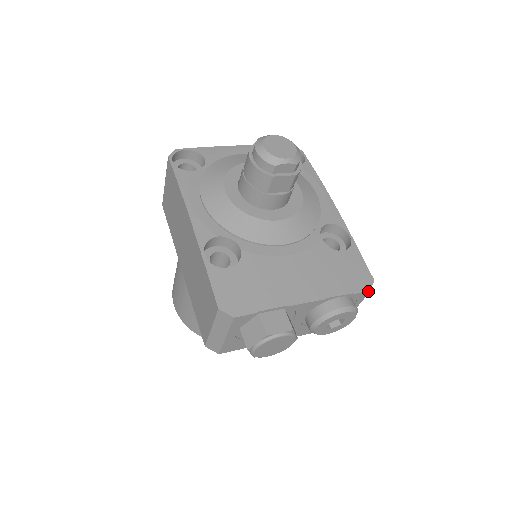
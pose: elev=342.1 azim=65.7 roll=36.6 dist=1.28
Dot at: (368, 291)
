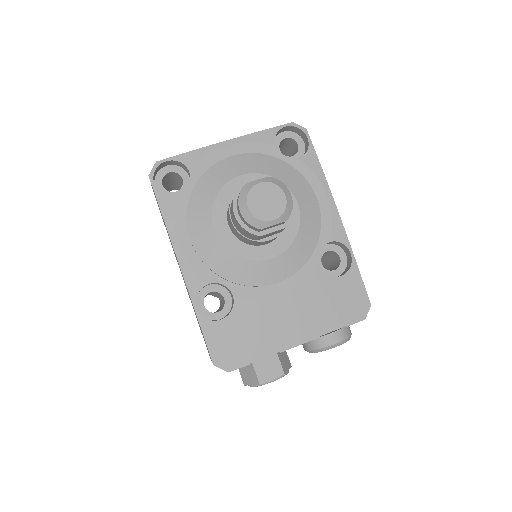
Dot at: occluded
